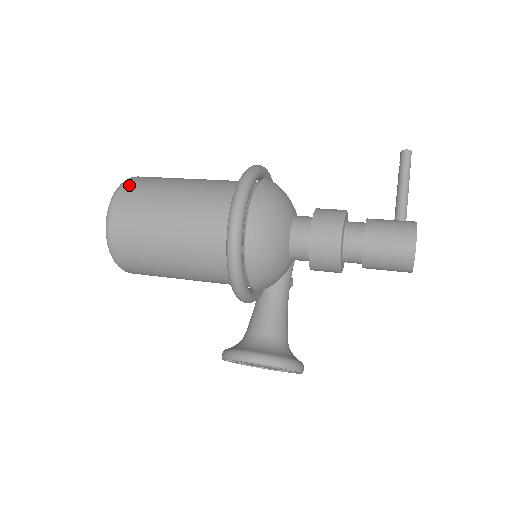
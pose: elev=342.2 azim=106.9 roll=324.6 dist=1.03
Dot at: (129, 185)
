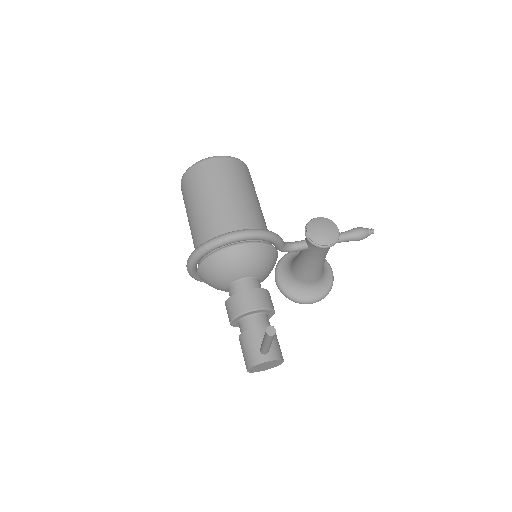
Dot at: (185, 180)
